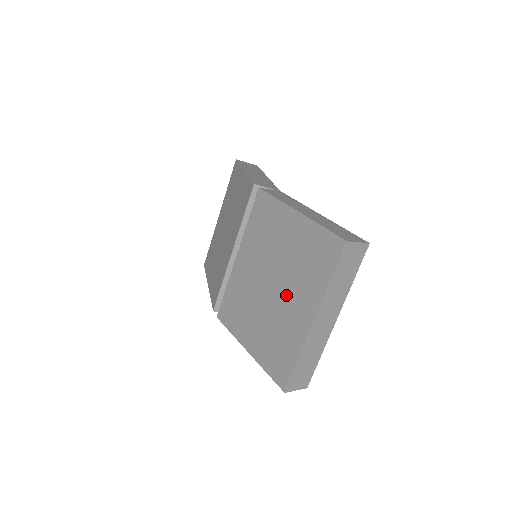
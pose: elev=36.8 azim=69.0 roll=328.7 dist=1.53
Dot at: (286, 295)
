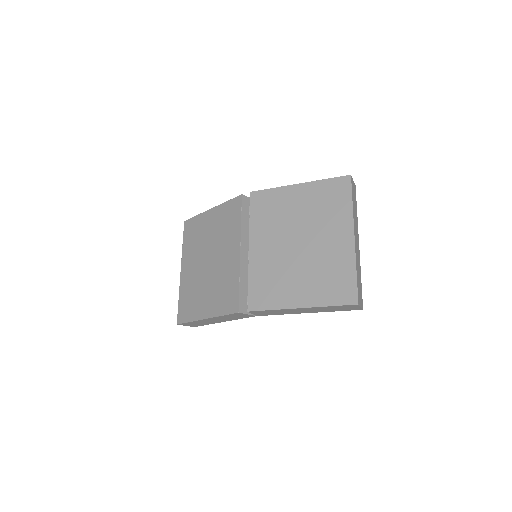
Dot at: (318, 238)
